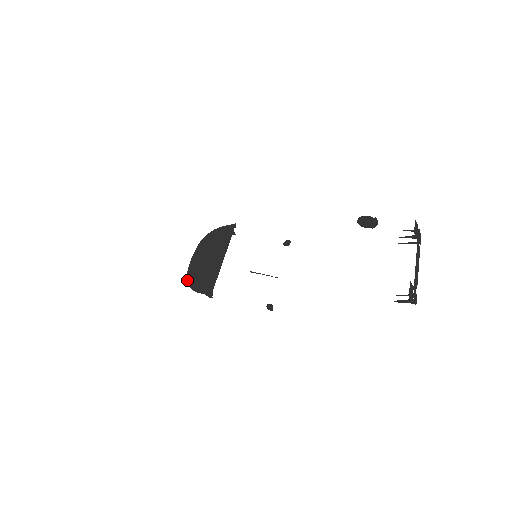
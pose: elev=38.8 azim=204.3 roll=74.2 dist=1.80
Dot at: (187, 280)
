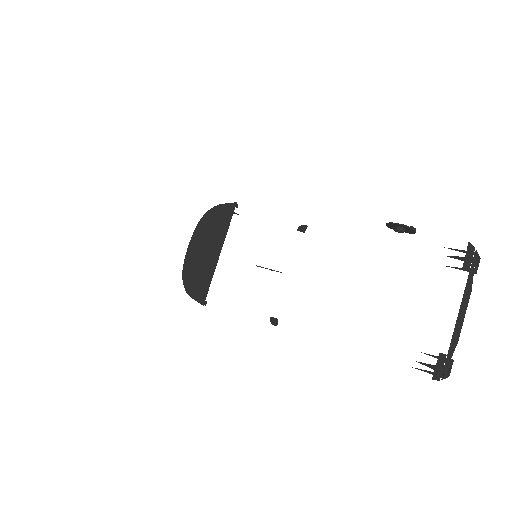
Dot at: (182, 276)
